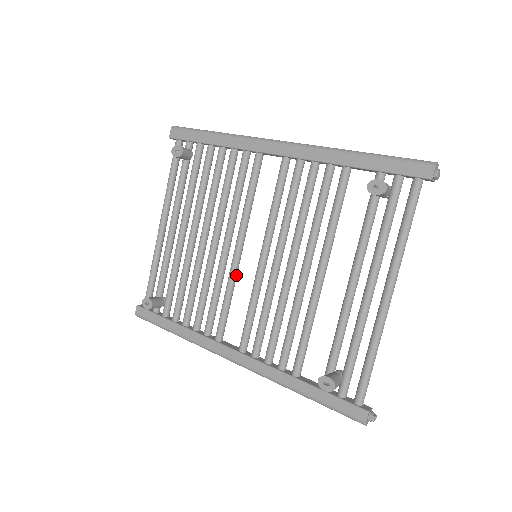
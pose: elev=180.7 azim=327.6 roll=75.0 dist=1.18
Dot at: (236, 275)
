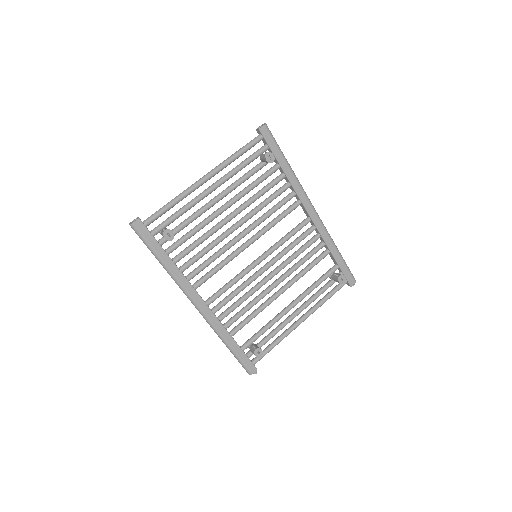
Dot at: occluded
